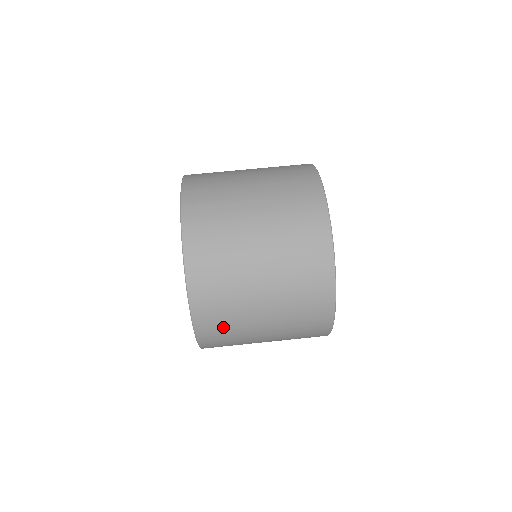
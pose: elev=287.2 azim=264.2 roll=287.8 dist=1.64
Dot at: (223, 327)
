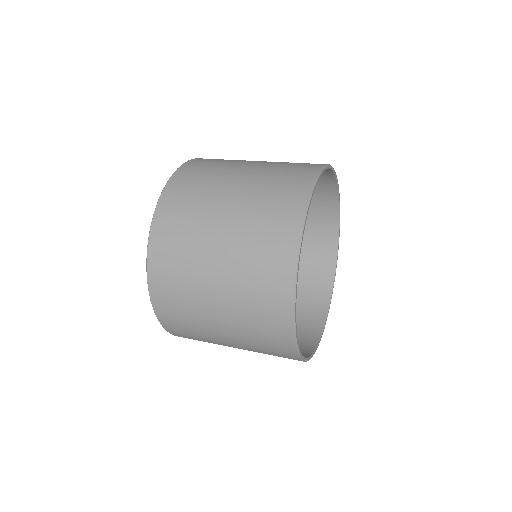
Dot at: (184, 207)
